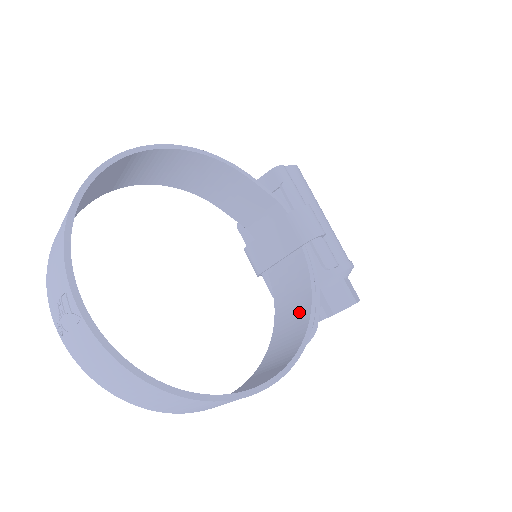
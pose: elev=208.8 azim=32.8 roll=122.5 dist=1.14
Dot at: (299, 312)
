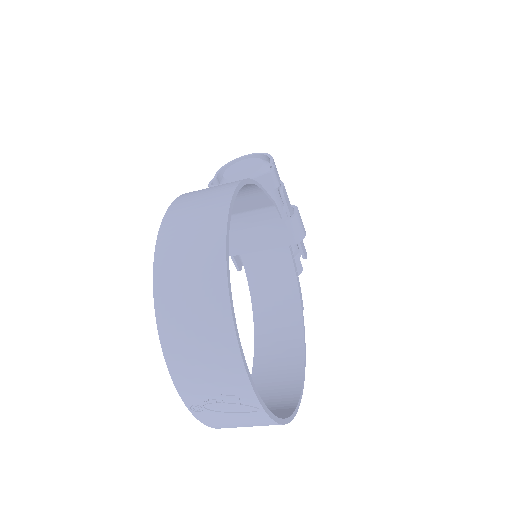
Dot at: (285, 295)
